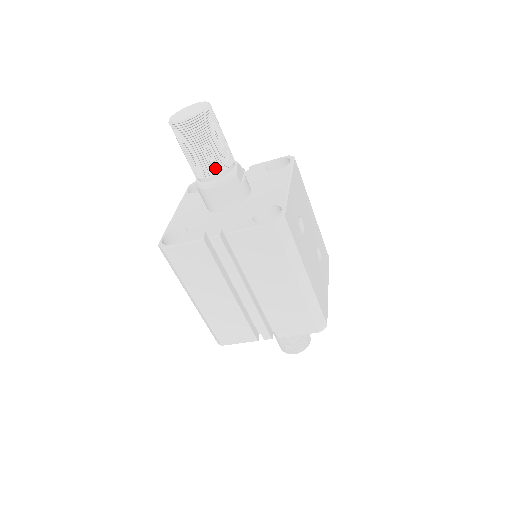
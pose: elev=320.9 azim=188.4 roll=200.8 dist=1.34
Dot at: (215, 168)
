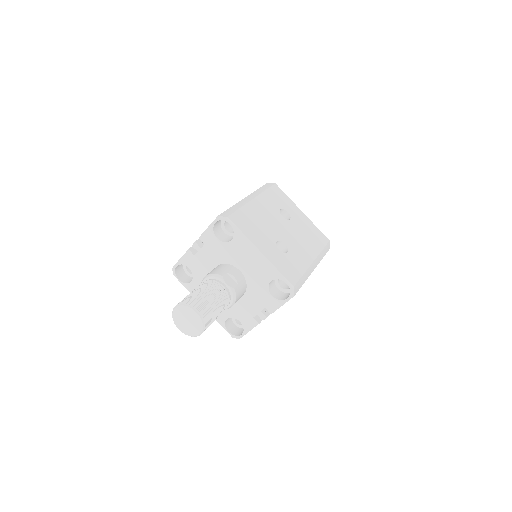
Dot at: (226, 306)
